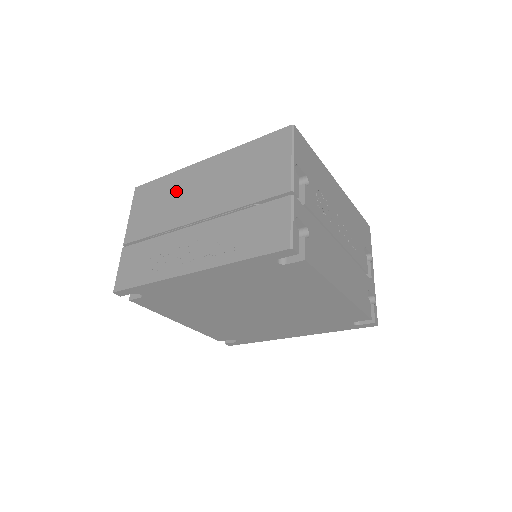
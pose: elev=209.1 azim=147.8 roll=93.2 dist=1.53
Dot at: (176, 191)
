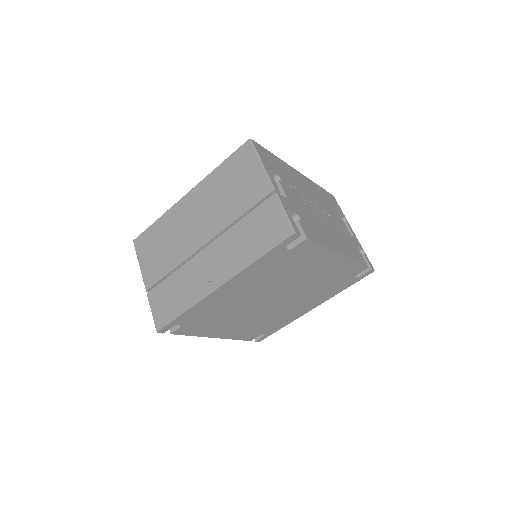
Dot at: (173, 229)
